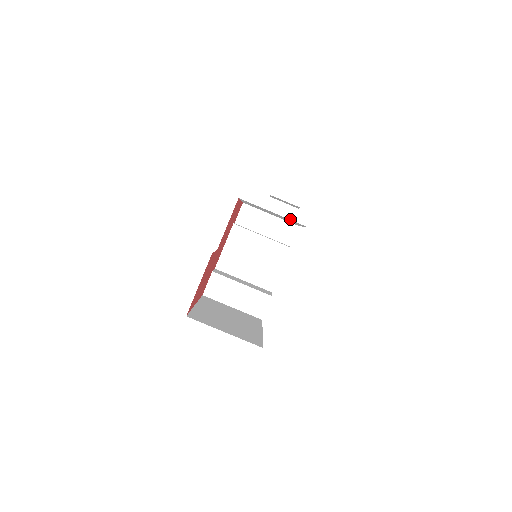
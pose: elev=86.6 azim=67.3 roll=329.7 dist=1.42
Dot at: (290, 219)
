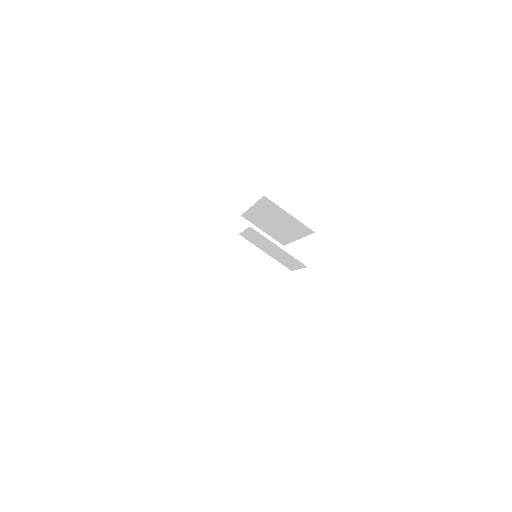
Dot at: occluded
